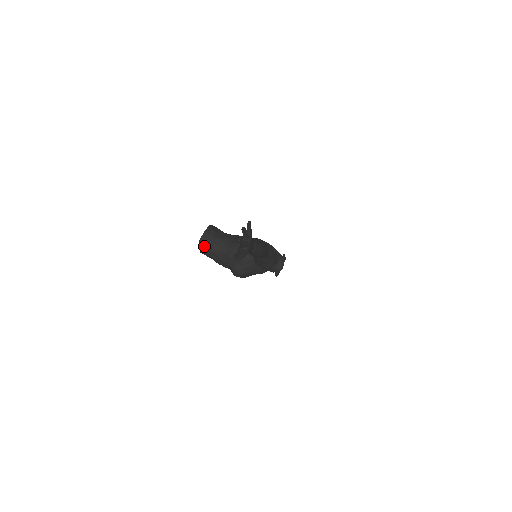
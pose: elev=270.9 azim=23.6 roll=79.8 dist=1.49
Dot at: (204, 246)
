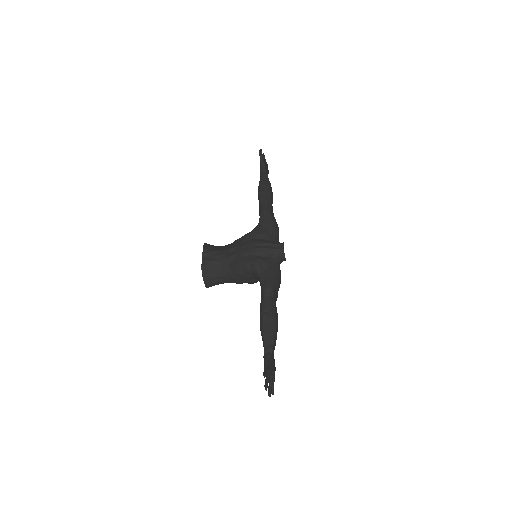
Dot at: (212, 285)
